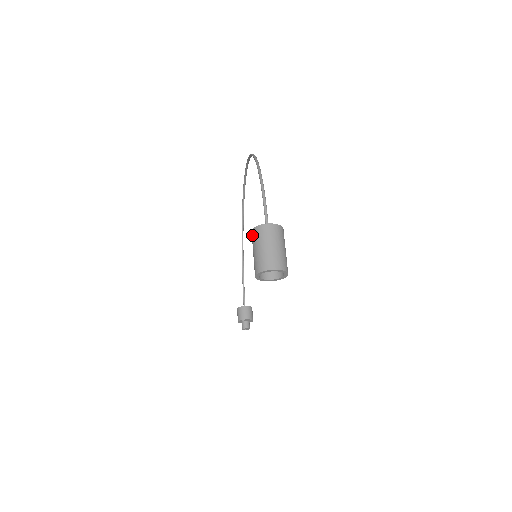
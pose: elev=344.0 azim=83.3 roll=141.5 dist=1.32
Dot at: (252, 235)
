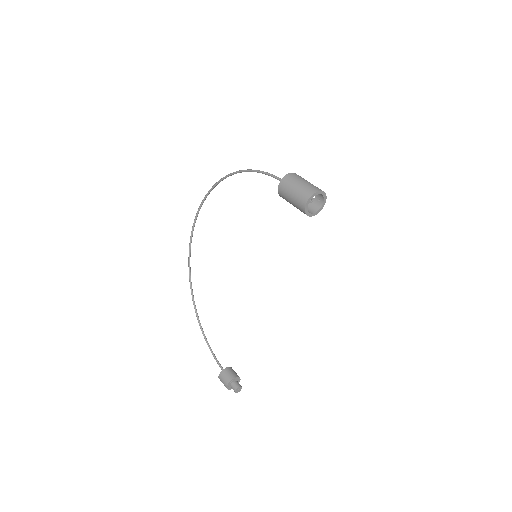
Dot at: (282, 186)
